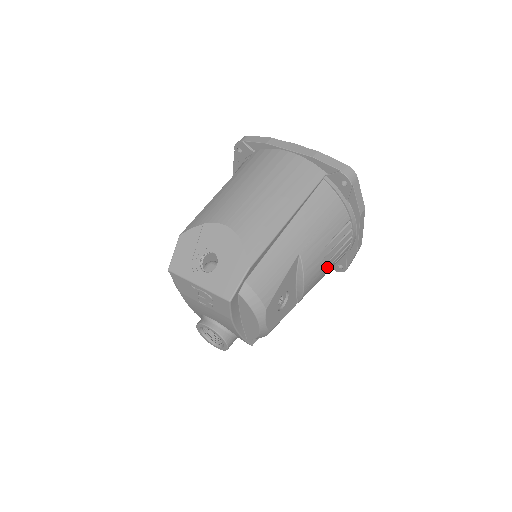
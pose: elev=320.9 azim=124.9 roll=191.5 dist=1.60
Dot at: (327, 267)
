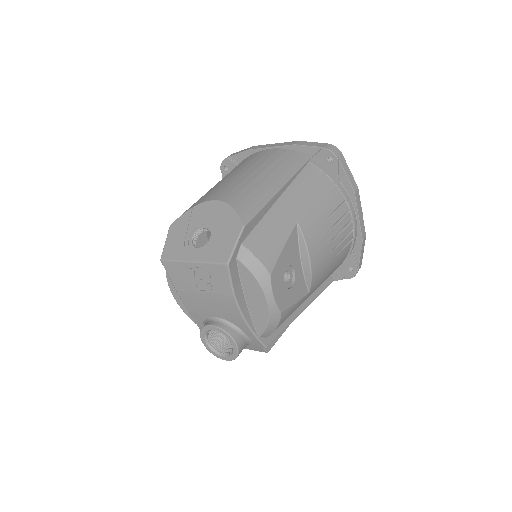
Dot at: (332, 249)
